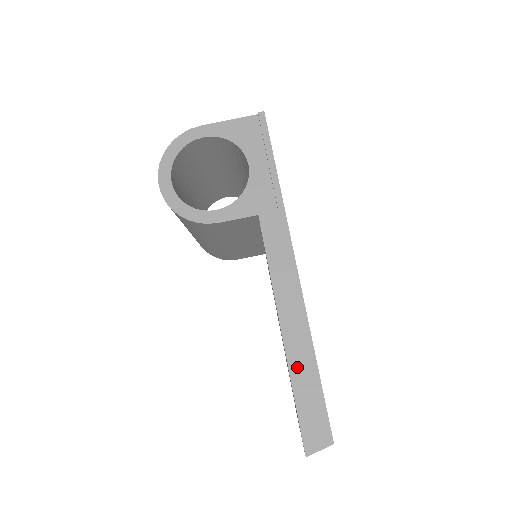
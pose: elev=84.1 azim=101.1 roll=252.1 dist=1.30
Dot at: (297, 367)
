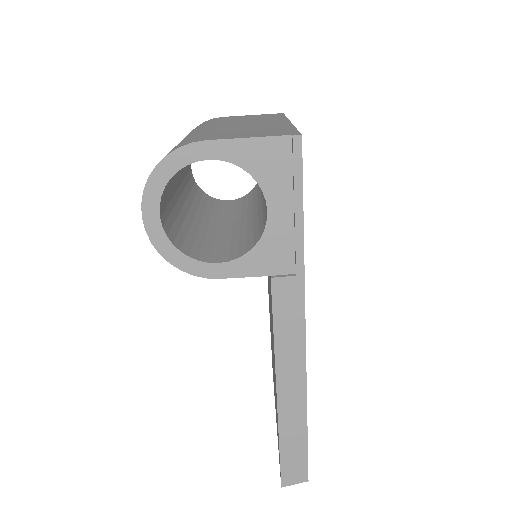
Dot at: (287, 426)
